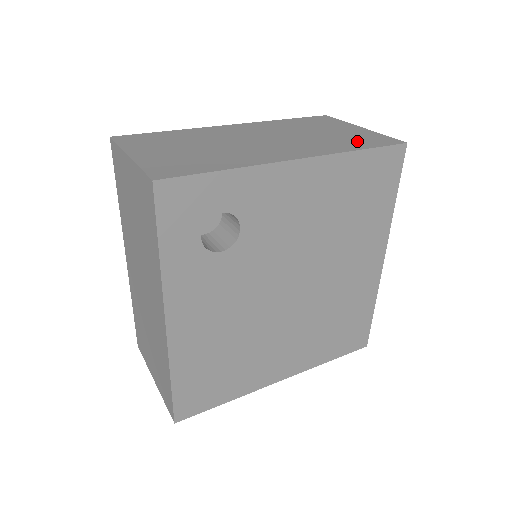
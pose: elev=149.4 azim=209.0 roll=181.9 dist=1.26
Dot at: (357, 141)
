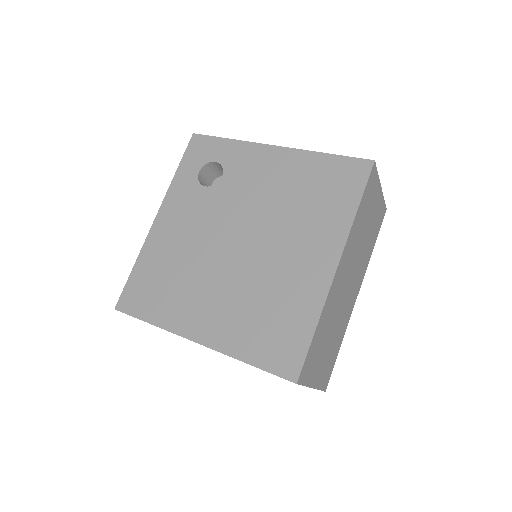
Dot at: occluded
